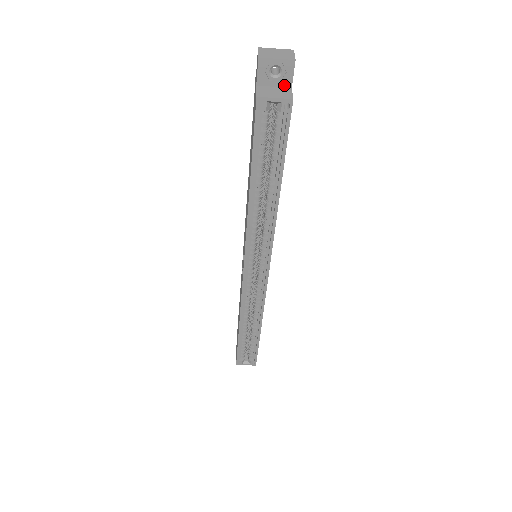
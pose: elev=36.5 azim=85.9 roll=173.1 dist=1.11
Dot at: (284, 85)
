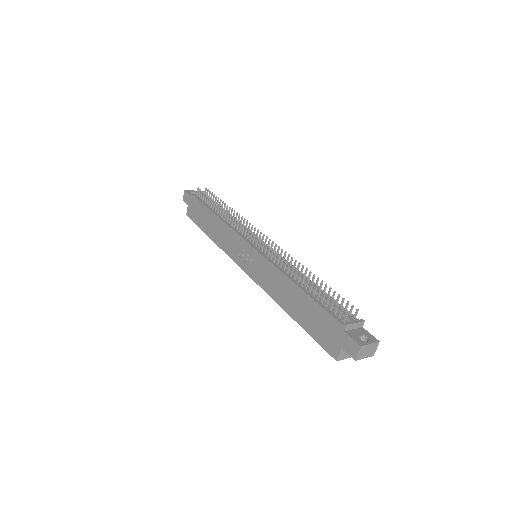
Dot at: occluded
